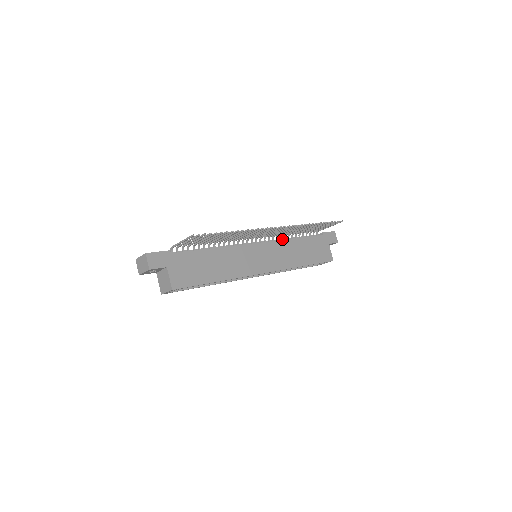
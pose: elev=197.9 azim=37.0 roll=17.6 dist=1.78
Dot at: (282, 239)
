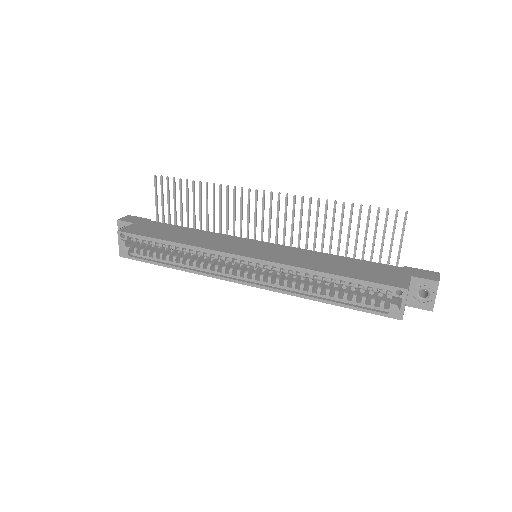
Dot at: occluded
